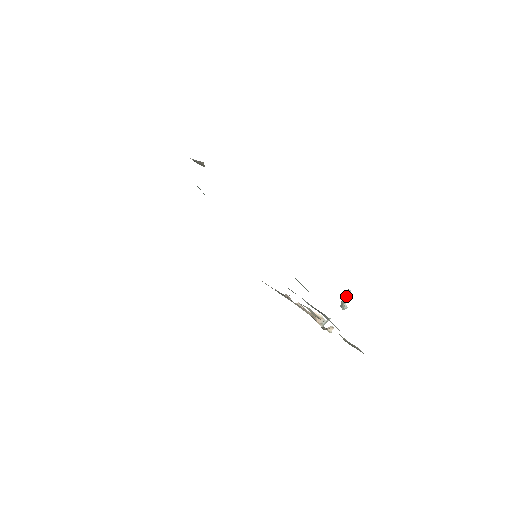
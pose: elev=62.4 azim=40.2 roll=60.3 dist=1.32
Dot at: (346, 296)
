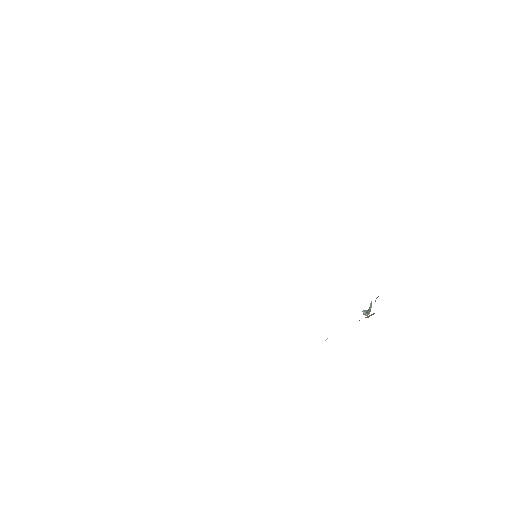
Dot at: (366, 312)
